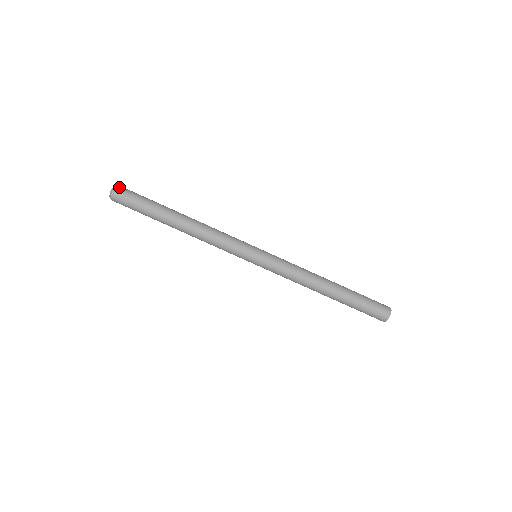
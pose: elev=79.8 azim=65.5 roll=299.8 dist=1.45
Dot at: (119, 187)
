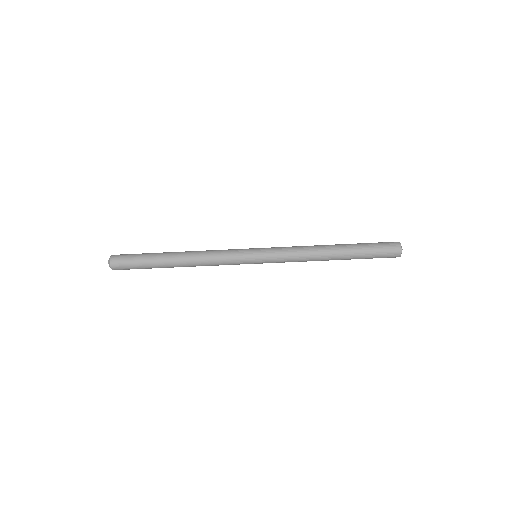
Dot at: (114, 256)
